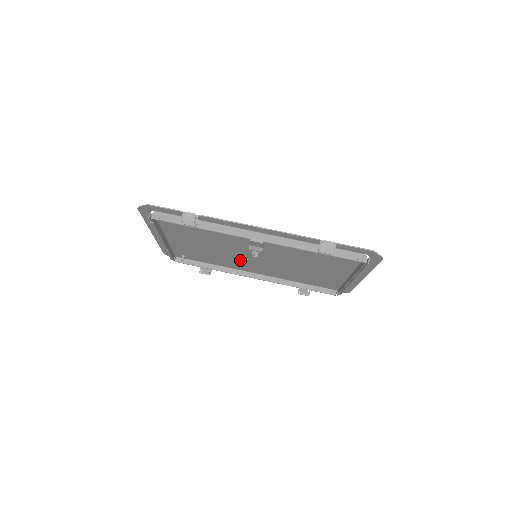
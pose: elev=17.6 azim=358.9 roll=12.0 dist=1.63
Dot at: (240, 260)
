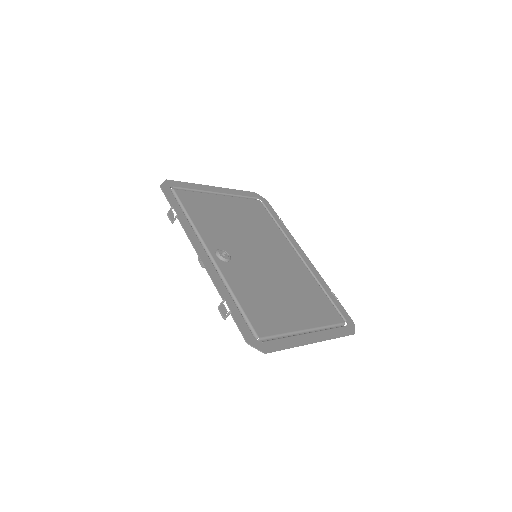
Dot at: (267, 244)
